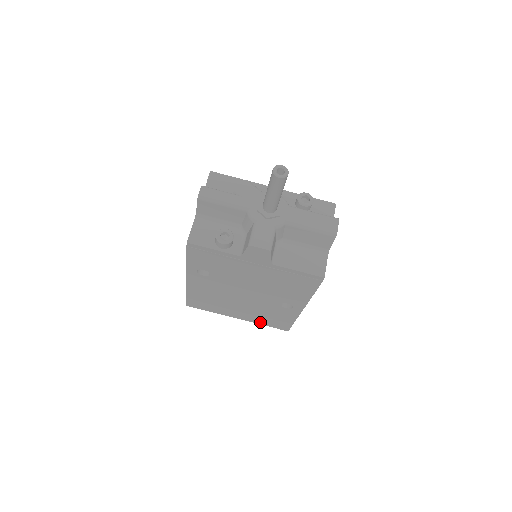
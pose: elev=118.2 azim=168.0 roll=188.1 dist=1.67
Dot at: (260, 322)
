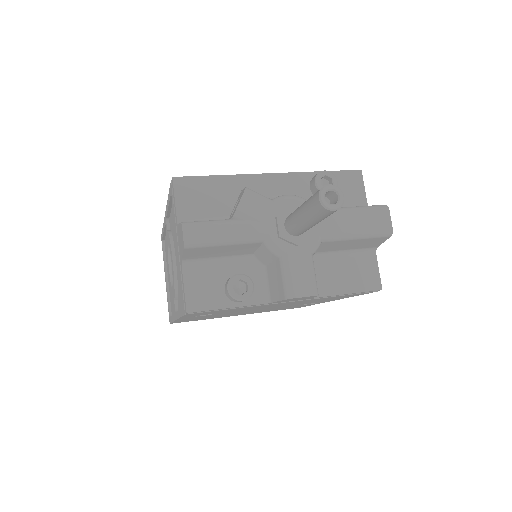
Dot at: occluded
